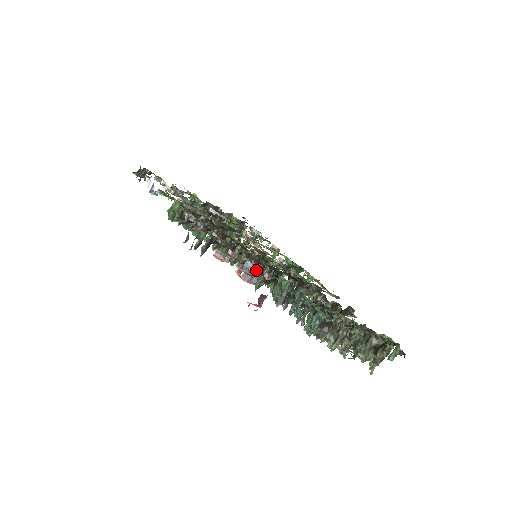
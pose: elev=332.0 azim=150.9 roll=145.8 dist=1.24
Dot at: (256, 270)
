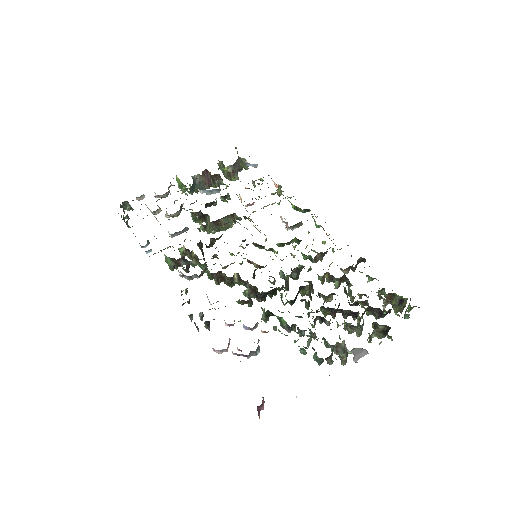
Dot at: (253, 329)
